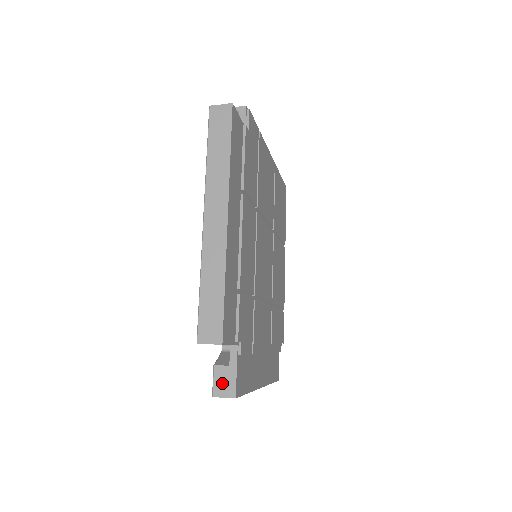
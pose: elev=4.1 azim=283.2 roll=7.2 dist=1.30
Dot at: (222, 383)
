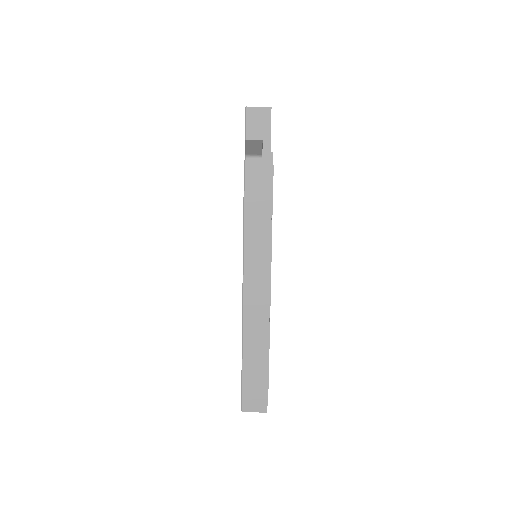
Dot at: occluded
